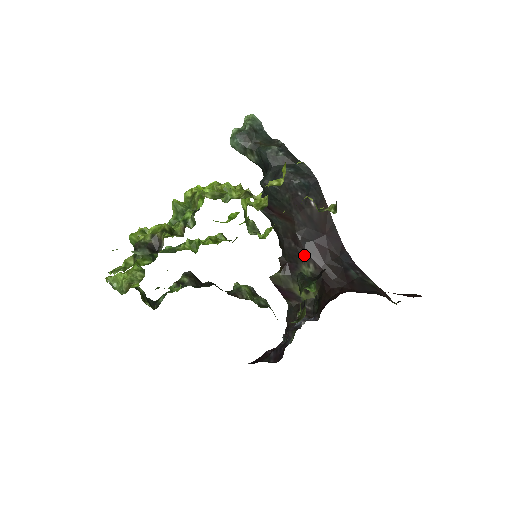
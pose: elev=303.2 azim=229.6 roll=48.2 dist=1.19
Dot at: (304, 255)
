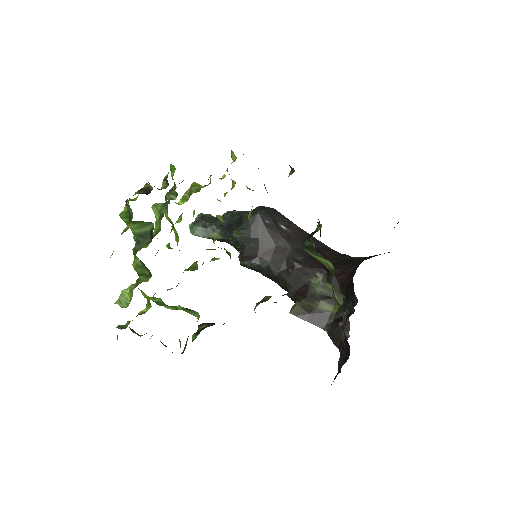
Dot at: (306, 271)
